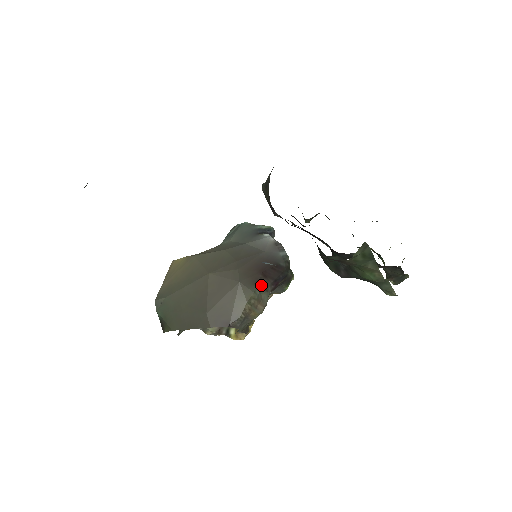
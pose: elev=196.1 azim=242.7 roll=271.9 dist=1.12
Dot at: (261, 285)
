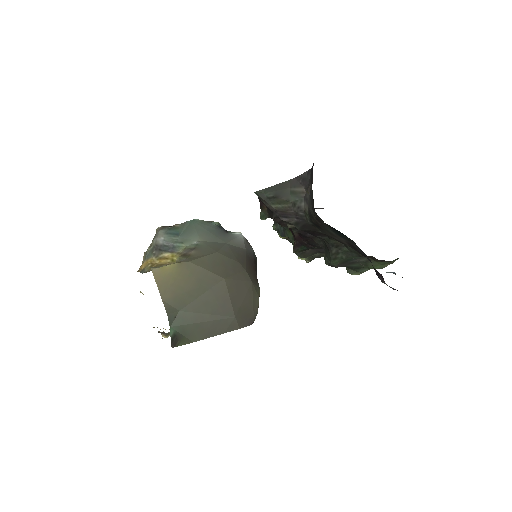
Dot at: (257, 281)
